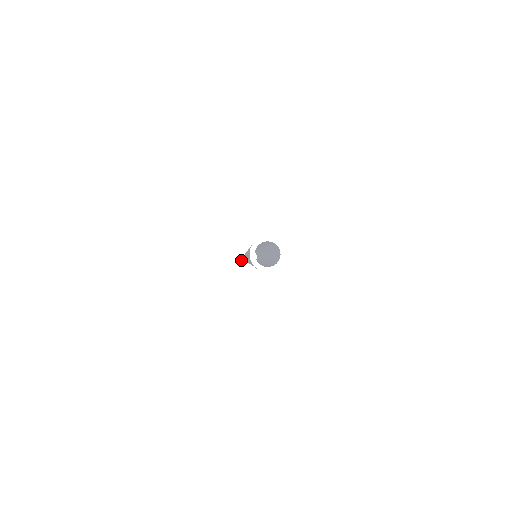
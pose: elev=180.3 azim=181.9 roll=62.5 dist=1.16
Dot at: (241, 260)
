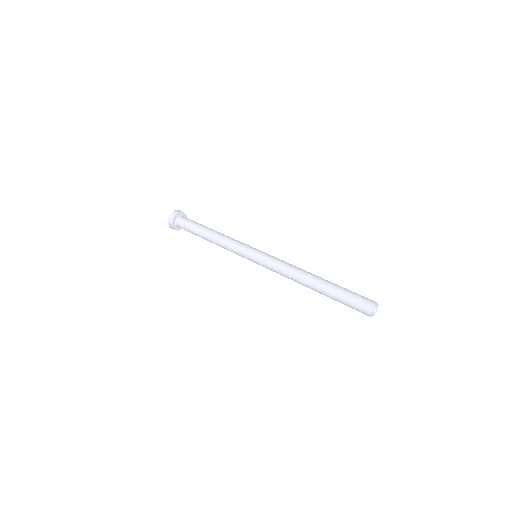
Dot at: occluded
